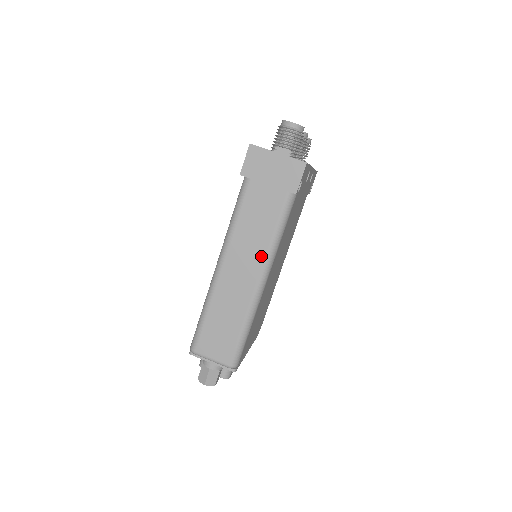
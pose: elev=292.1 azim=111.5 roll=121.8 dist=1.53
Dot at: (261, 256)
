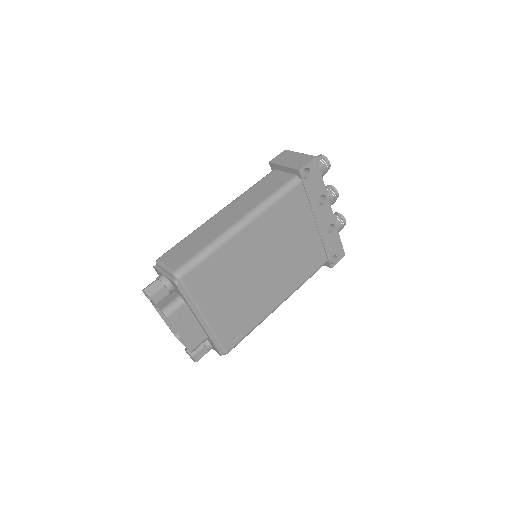
Dot at: (253, 206)
